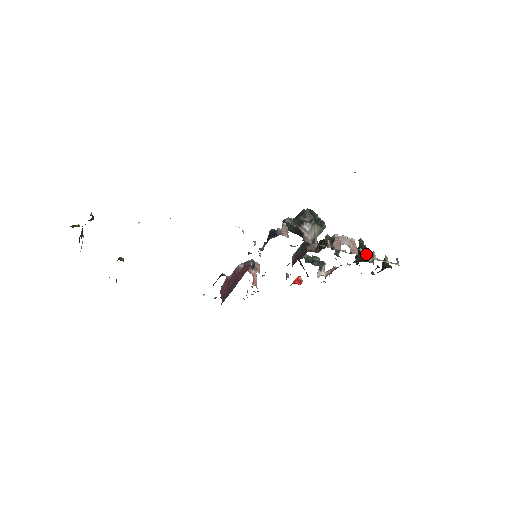
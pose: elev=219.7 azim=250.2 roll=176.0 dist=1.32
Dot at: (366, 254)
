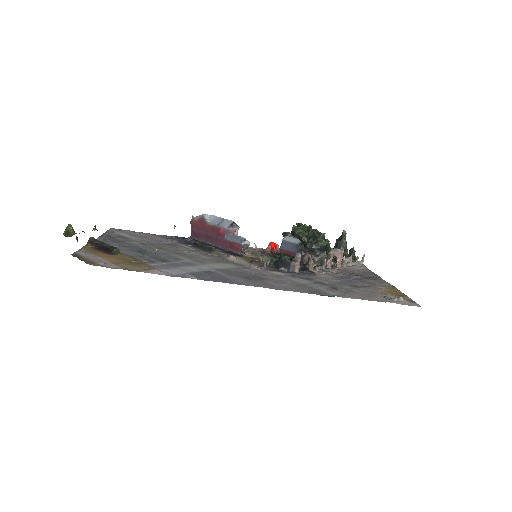
Dot at: (345, 255)
